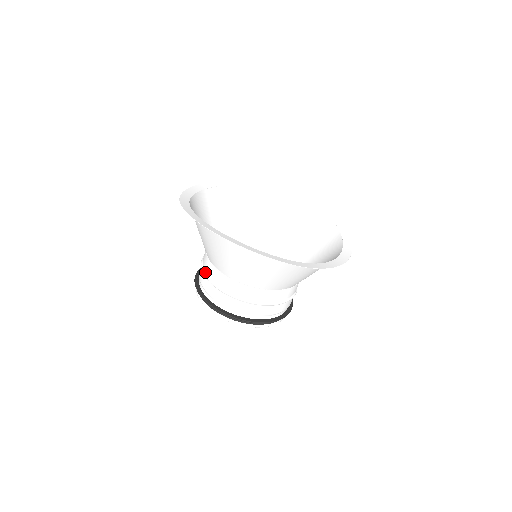
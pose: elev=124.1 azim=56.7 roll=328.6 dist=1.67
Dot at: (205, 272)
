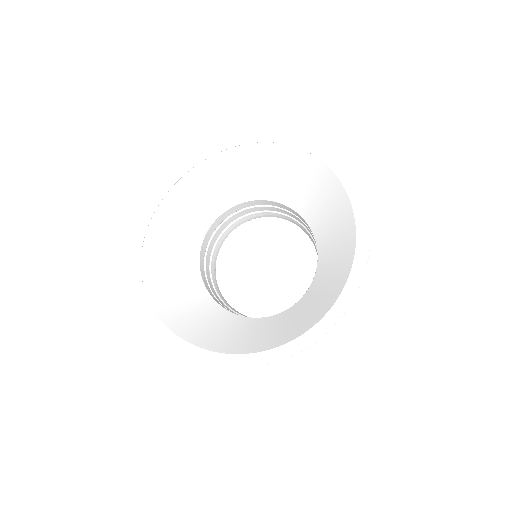
Dot at: (203, 268)
